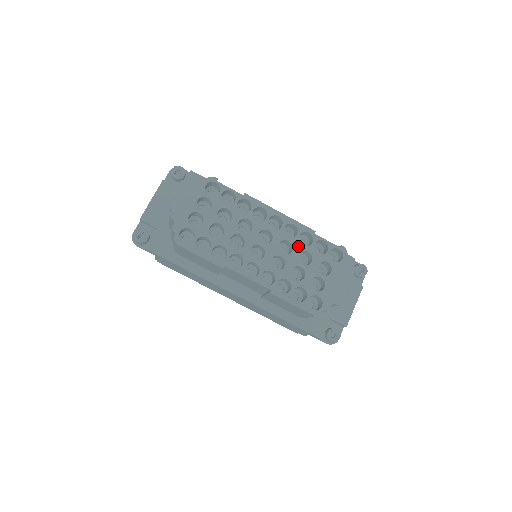
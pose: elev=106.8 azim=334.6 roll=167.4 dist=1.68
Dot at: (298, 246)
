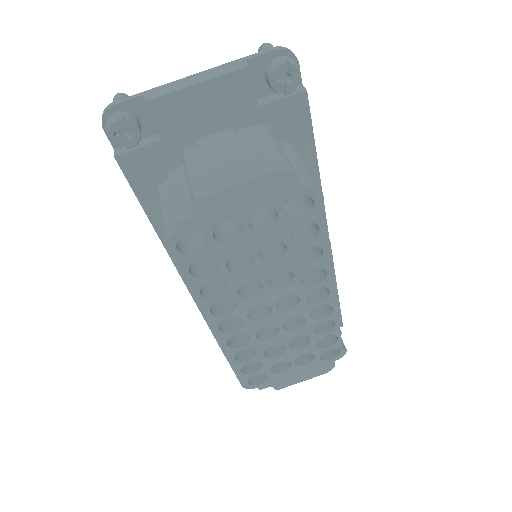
Dot at: (308, 329)
